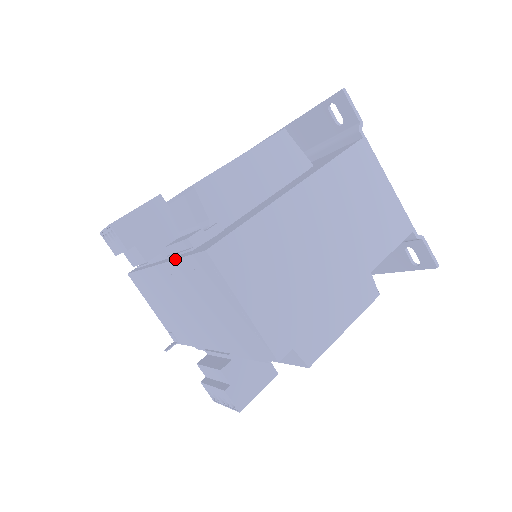
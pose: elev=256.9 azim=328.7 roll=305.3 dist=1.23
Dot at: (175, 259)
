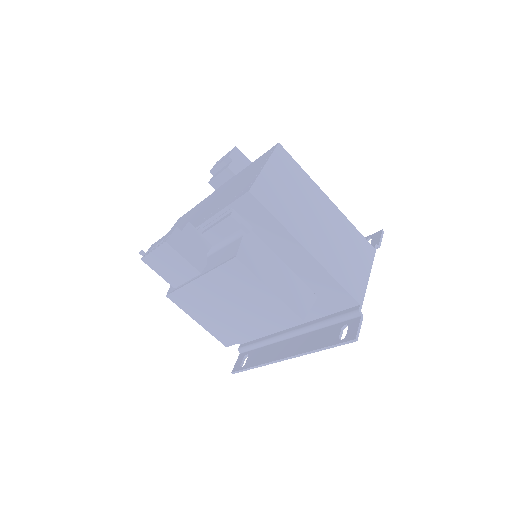
Dot at: (245, 168)
